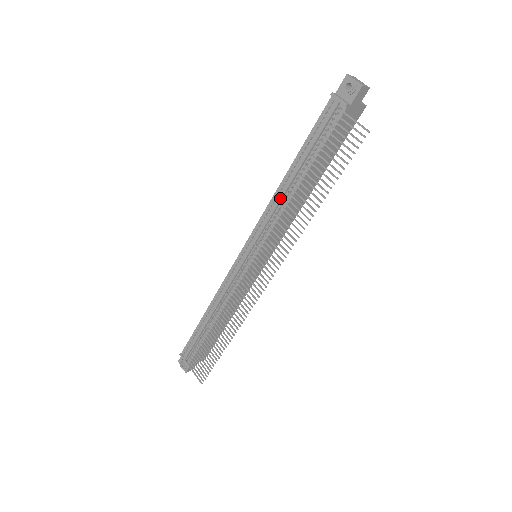
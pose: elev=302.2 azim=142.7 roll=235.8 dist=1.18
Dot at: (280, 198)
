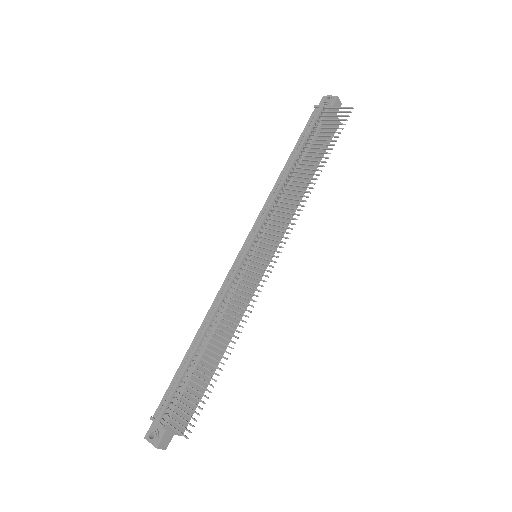
Dot at: (280, 185)
